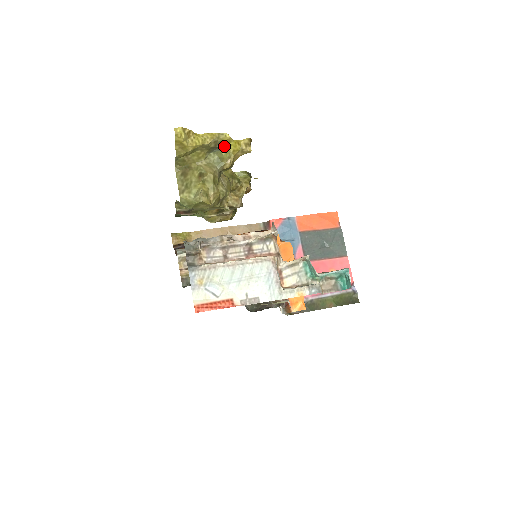
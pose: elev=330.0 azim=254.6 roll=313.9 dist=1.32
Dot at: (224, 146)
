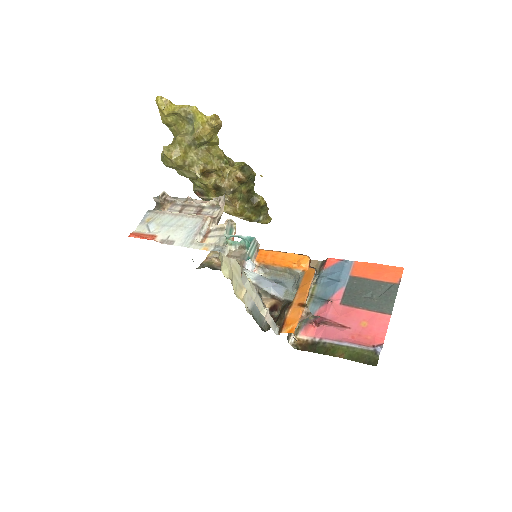
Dot at: (195, 118)
